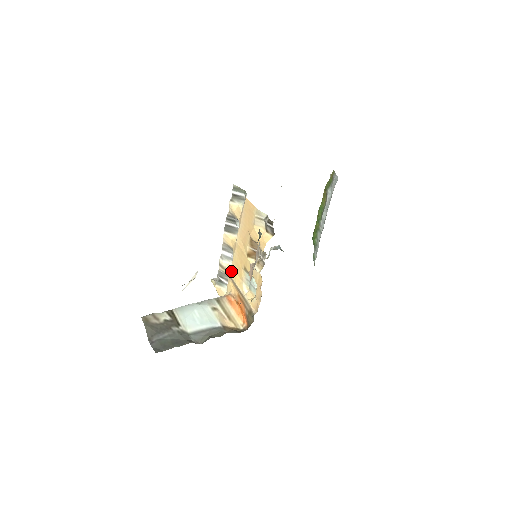
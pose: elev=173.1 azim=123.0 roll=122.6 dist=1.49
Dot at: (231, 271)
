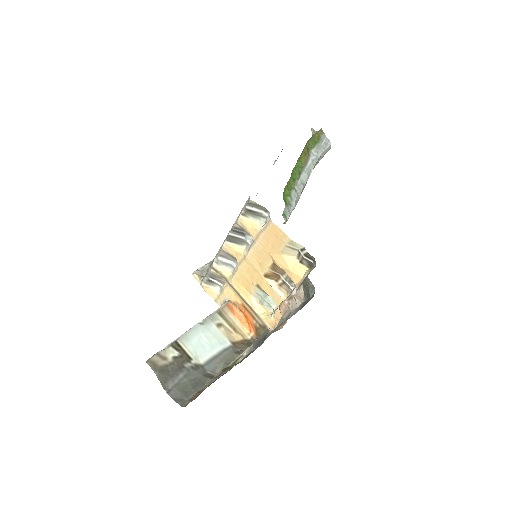
Dot at: (233, 280)
